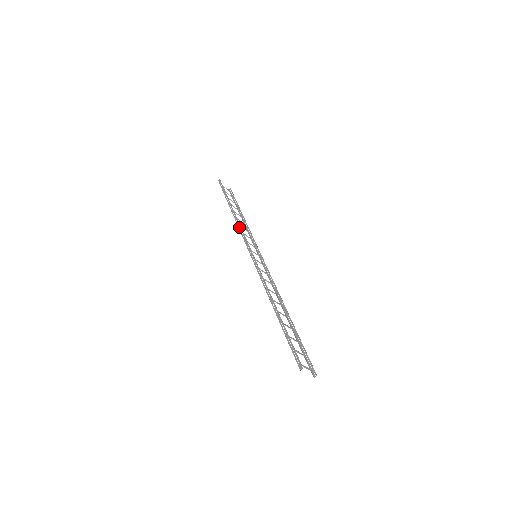
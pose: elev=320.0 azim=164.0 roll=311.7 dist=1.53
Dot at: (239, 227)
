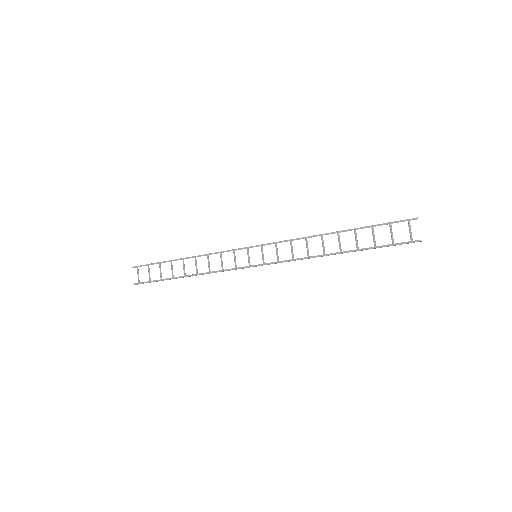
Dot at: (216, 252)
